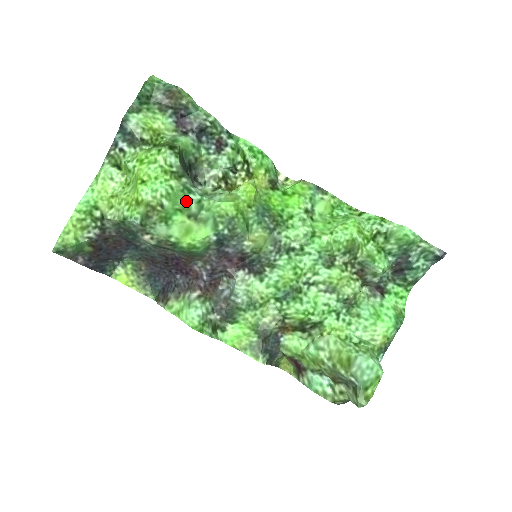
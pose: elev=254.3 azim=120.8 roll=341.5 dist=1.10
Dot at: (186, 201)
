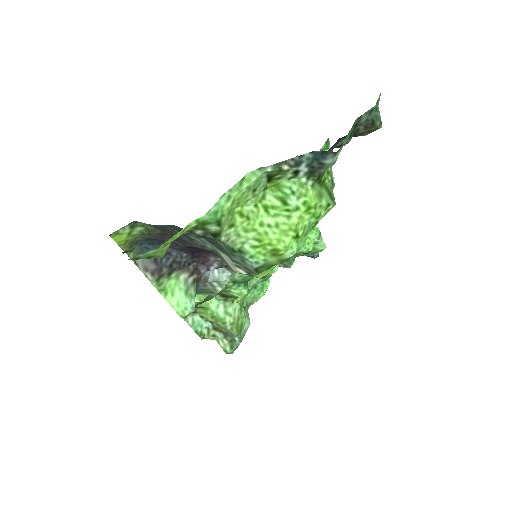
Dot at: occluded
